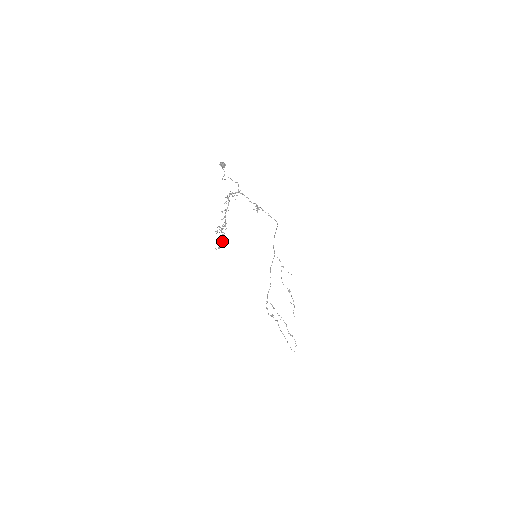
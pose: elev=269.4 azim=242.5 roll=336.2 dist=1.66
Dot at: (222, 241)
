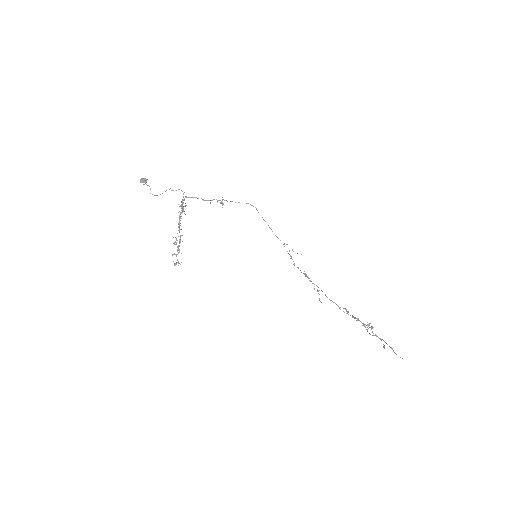
Dot at: occluded
